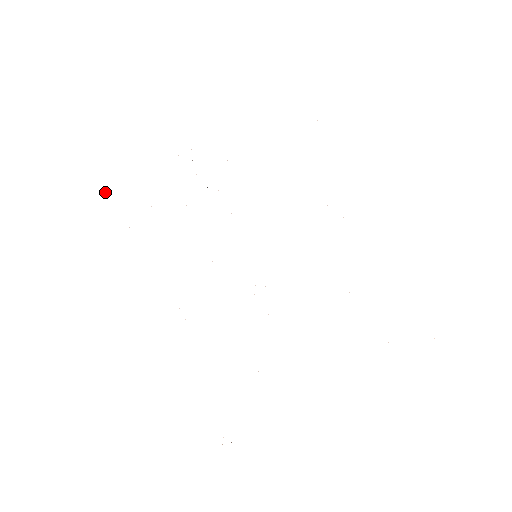
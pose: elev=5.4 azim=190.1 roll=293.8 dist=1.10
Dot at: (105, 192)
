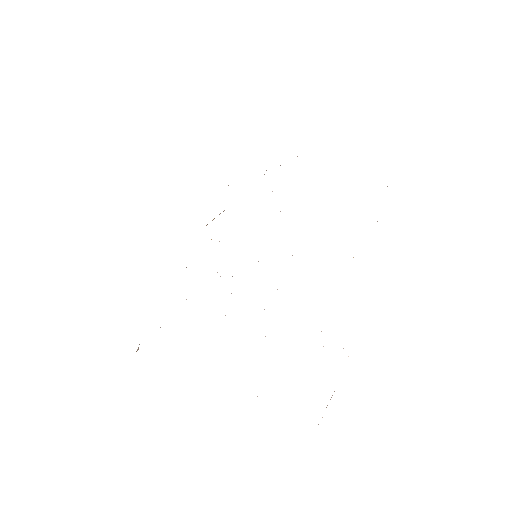
Dot at: occluded
